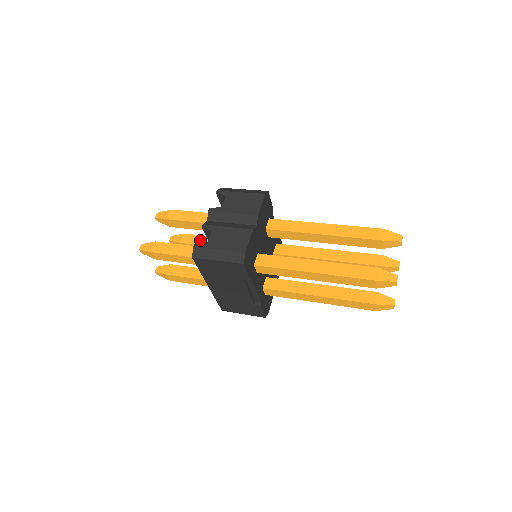
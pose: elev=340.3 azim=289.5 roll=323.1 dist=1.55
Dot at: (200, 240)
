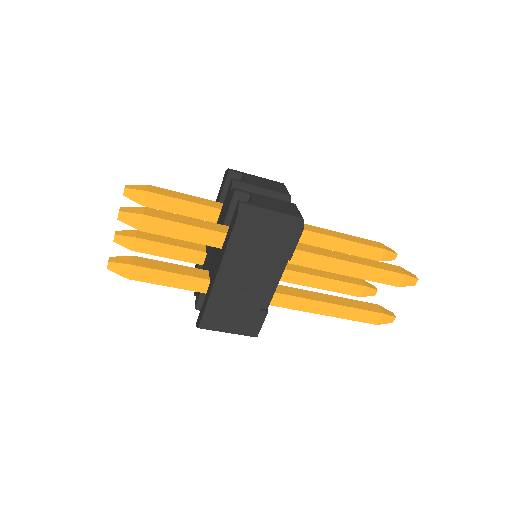
Dot at: (164, 239)
